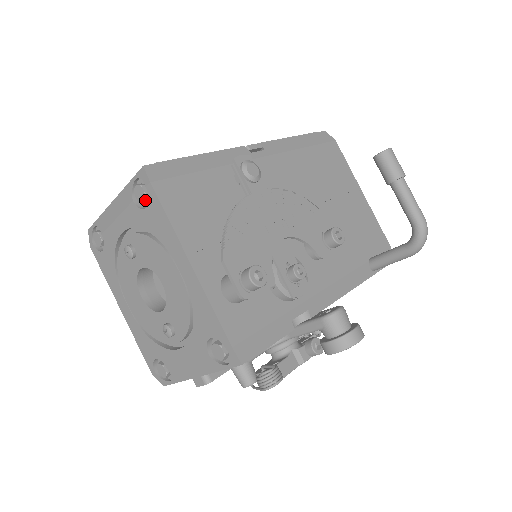
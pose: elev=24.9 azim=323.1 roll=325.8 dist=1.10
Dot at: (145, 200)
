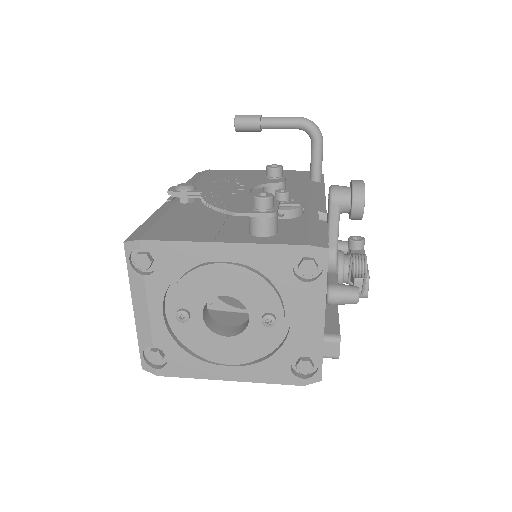
Dot at: (150, 260)
